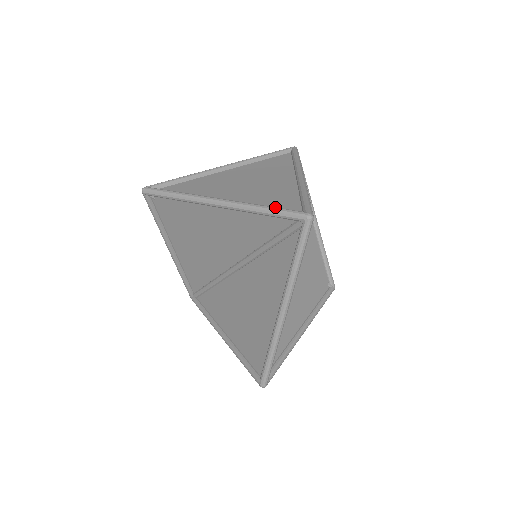
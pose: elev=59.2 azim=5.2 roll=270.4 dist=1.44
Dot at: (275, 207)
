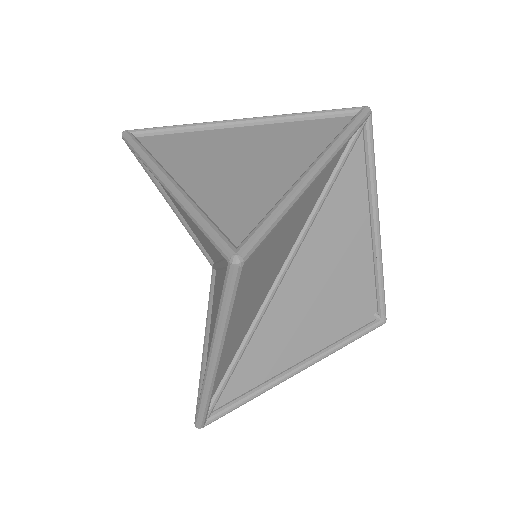
Dot at: (210, 221)
